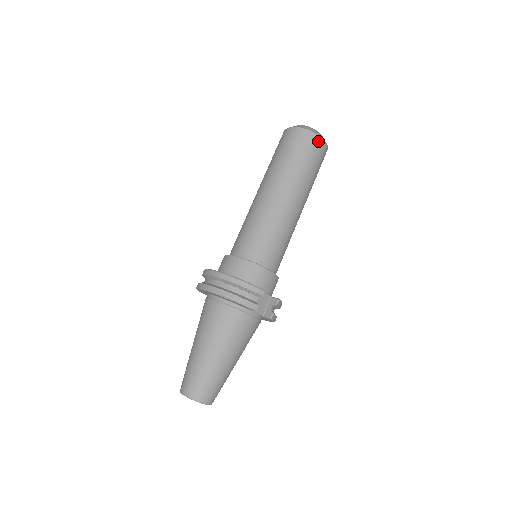
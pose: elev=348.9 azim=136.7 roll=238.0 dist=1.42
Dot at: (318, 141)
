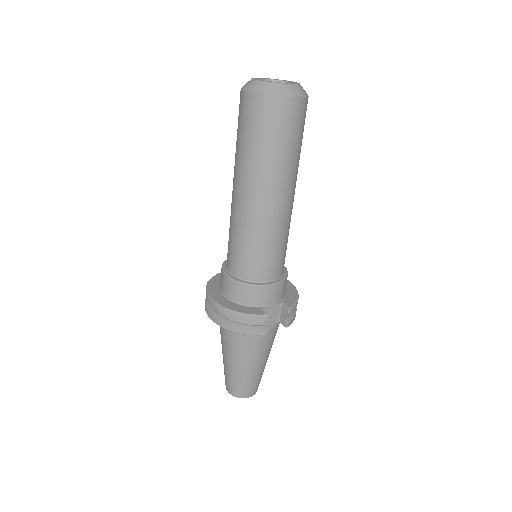
Dot at: (286, 105)
